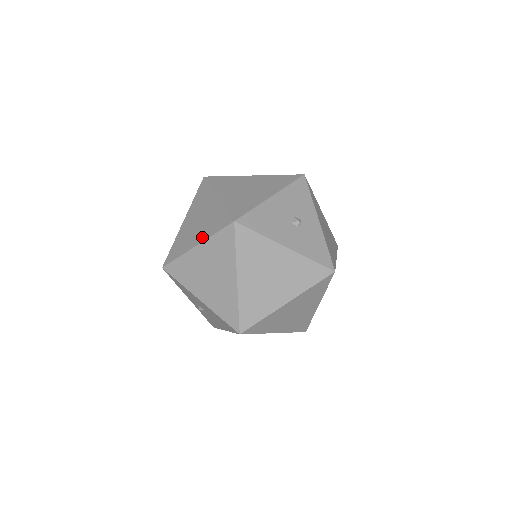
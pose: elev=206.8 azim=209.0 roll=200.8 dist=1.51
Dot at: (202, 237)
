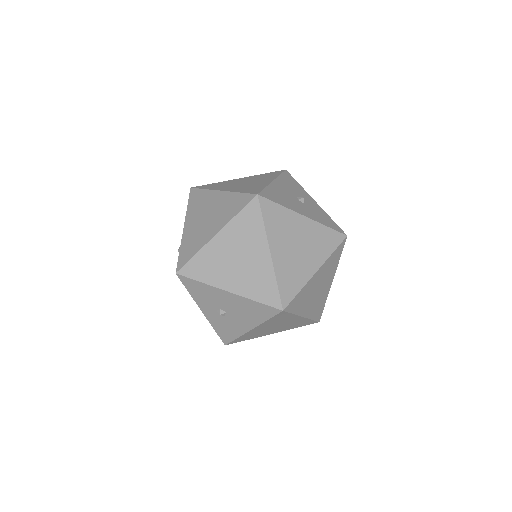
Dot at: (221, 224)
